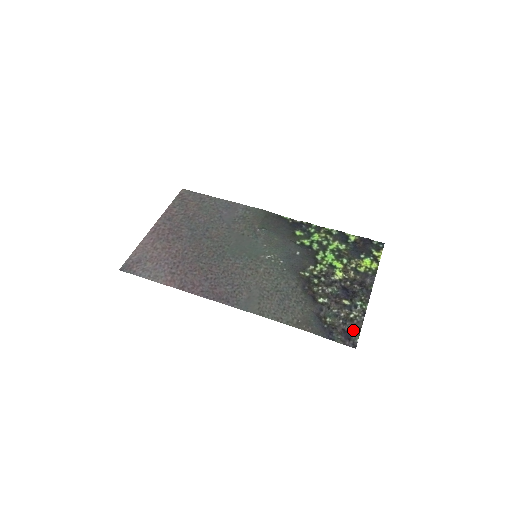
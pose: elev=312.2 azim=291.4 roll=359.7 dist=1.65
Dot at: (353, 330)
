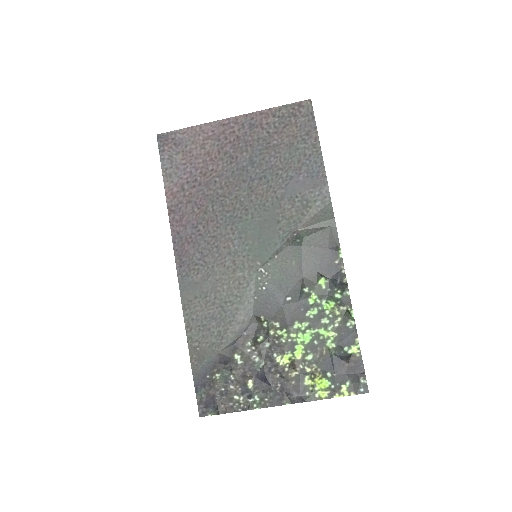
Dot at: (219, 406)
